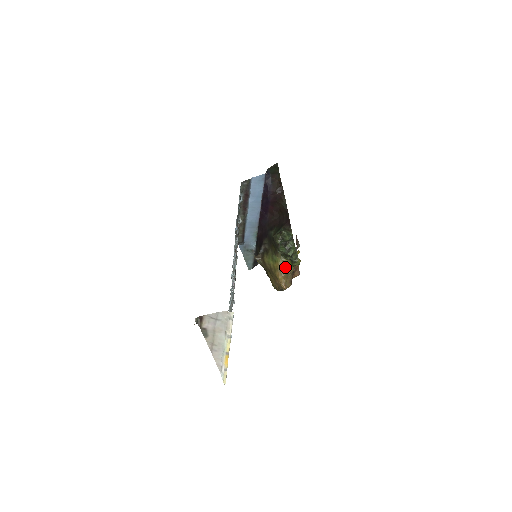
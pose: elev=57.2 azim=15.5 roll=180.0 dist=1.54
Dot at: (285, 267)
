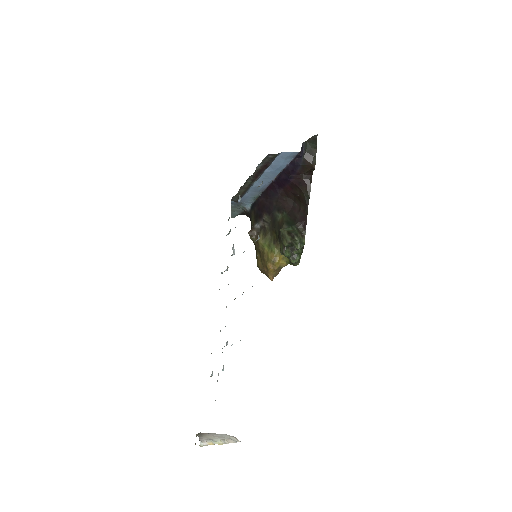
Dot at: (280, 261)
